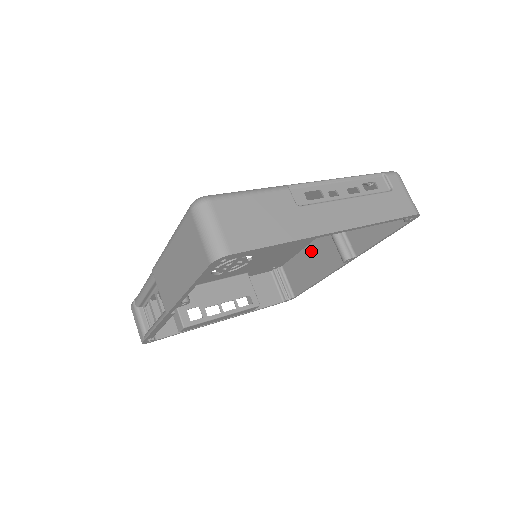
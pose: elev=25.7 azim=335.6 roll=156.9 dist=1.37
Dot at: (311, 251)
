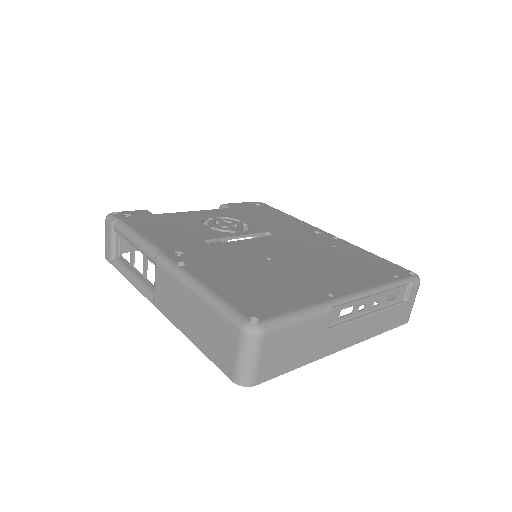
Dot at: occluded
